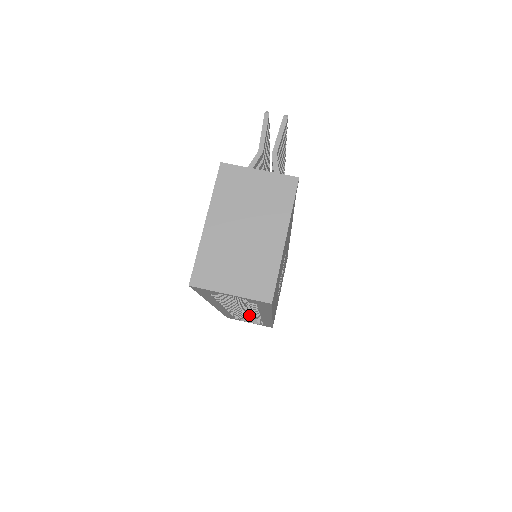
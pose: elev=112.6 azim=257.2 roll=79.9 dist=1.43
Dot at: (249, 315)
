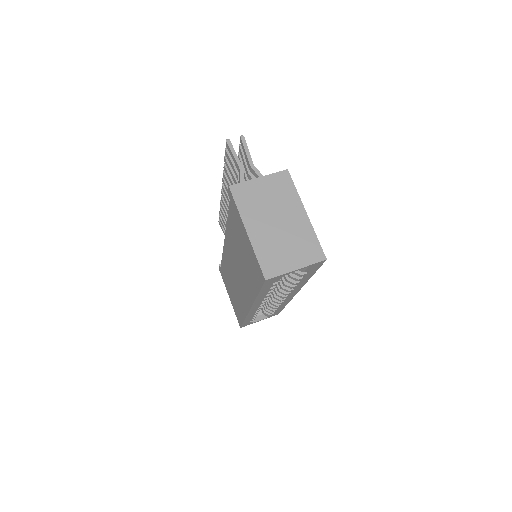
Dot at: (257, 315)
